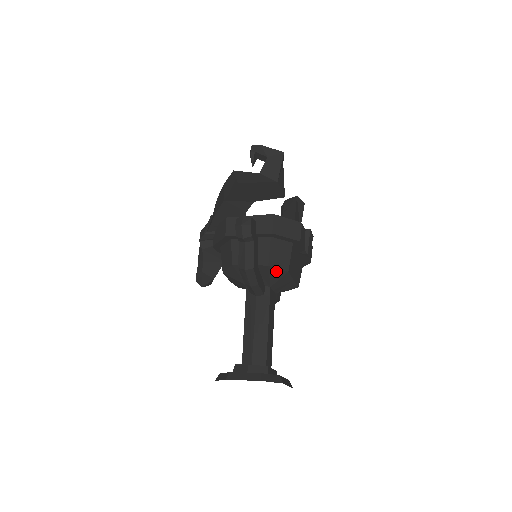
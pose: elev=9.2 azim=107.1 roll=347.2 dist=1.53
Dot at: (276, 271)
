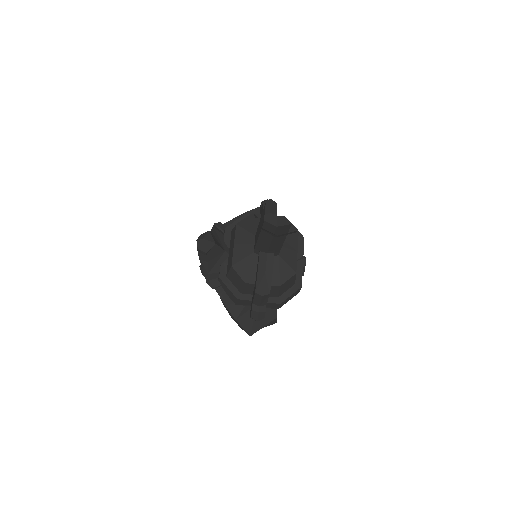
Dot at: occluded
